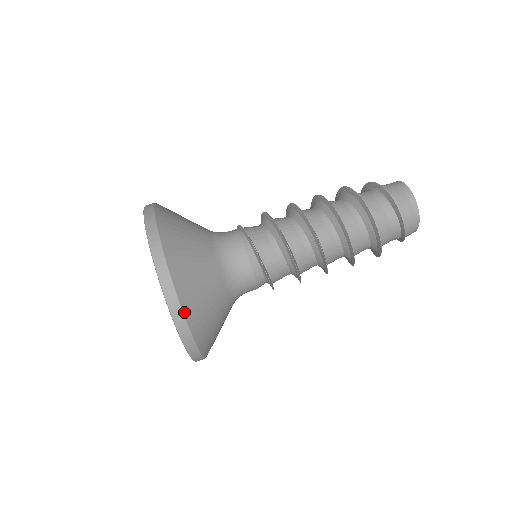
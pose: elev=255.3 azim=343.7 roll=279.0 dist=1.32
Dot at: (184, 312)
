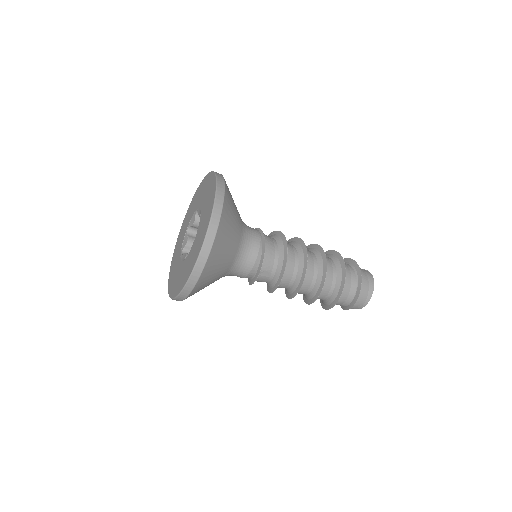
Dot at: (194, 288)
